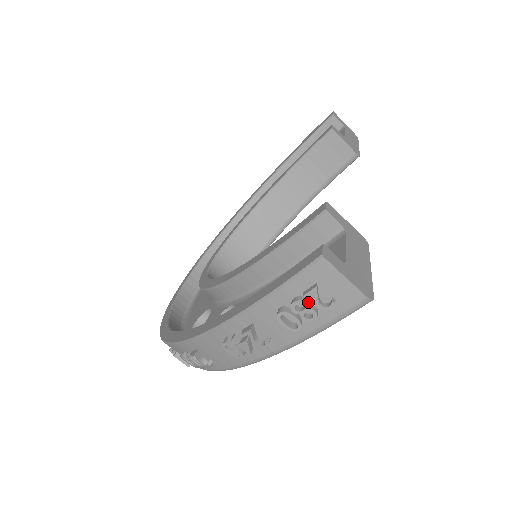
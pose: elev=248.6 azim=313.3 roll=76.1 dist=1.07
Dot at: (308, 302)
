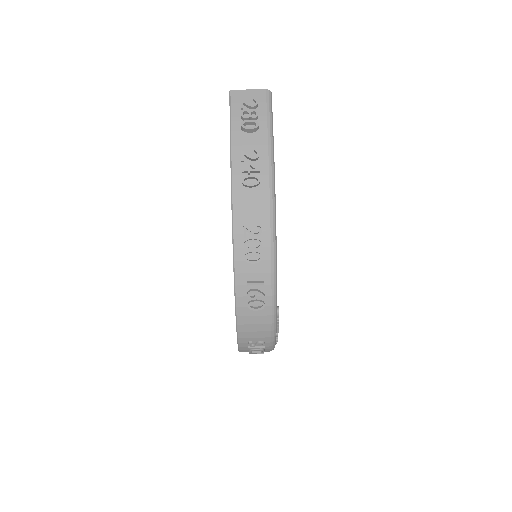
Dot at: (247, 111)
